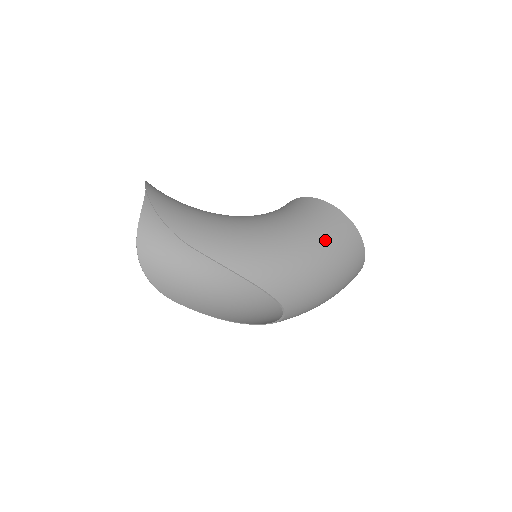
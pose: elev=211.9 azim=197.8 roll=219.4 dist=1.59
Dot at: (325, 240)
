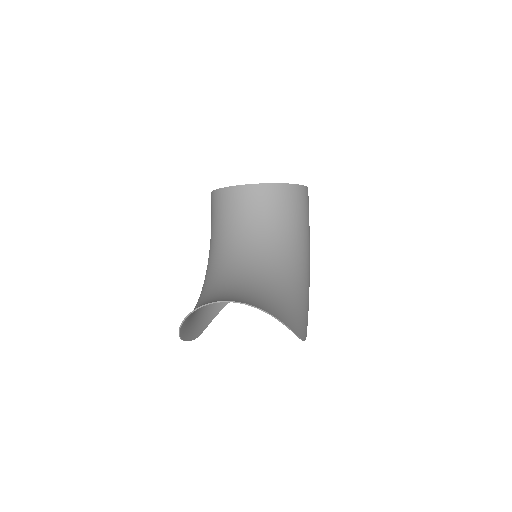
Dot at: occluded
